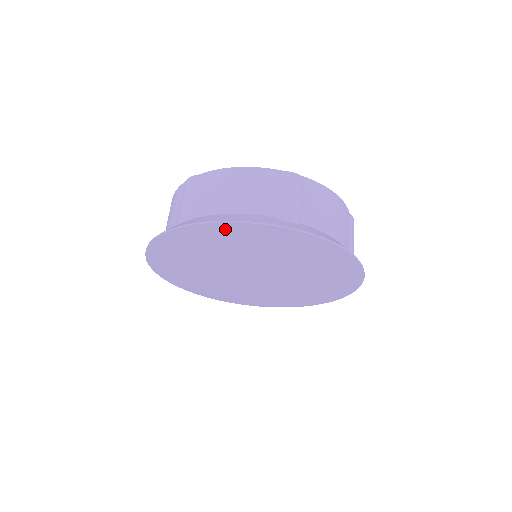
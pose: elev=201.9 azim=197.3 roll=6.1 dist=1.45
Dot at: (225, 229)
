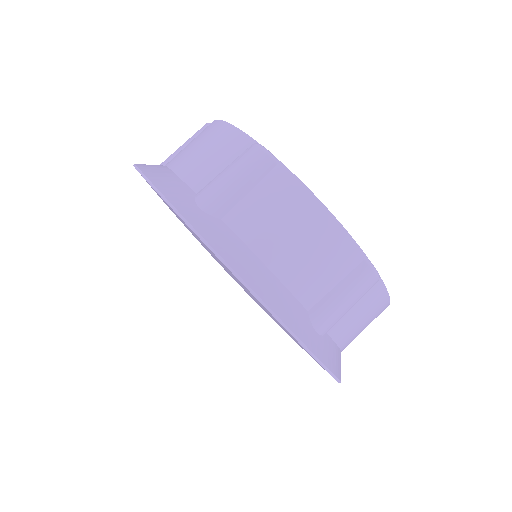
Dot at: occluded
